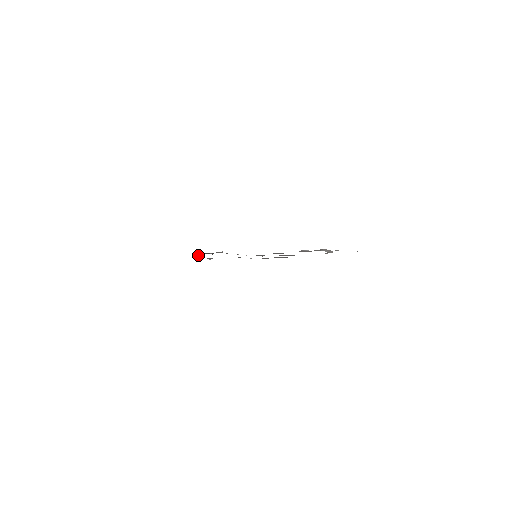
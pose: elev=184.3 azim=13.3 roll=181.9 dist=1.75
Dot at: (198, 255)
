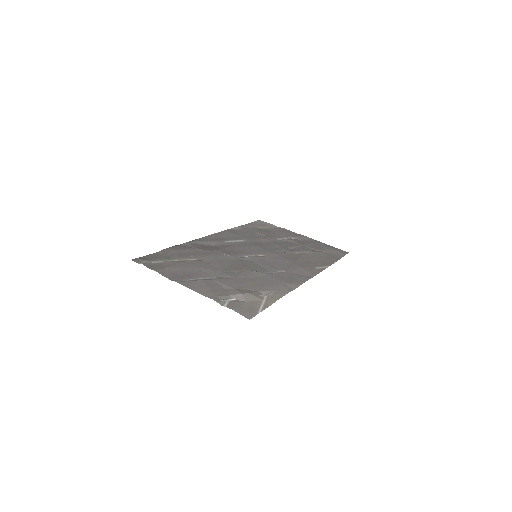
Dot at: (183, 243)
